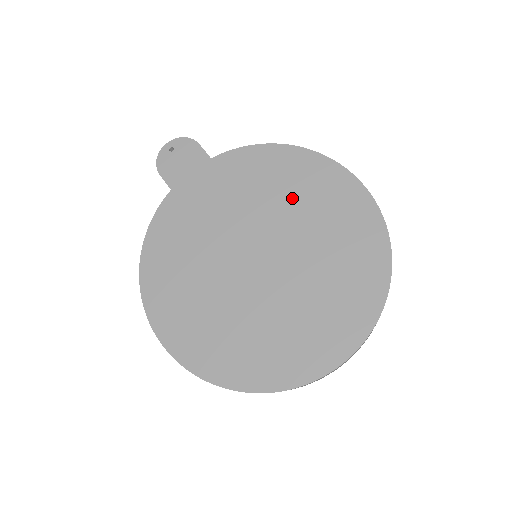
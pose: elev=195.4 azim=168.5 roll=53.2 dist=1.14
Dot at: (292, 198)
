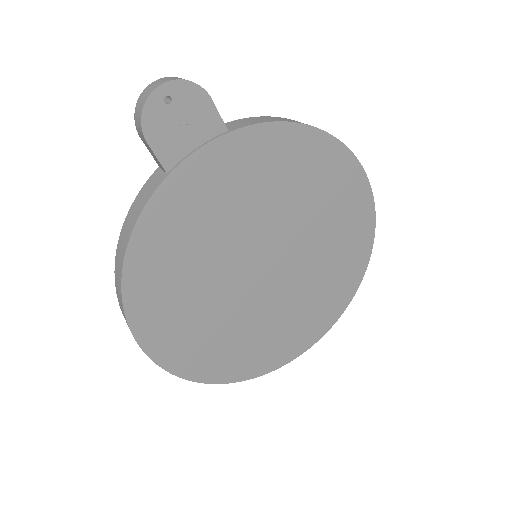
Dot at: (311, 201)
